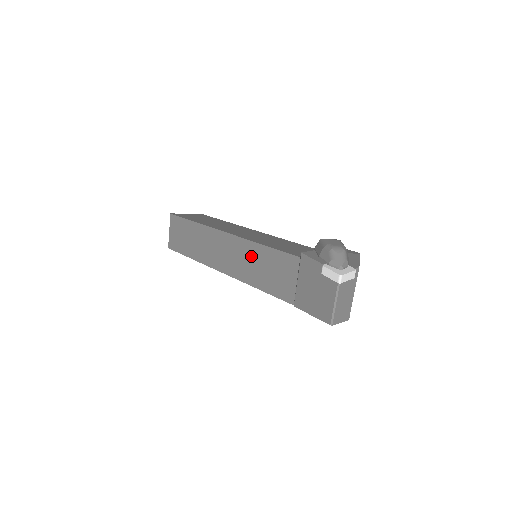
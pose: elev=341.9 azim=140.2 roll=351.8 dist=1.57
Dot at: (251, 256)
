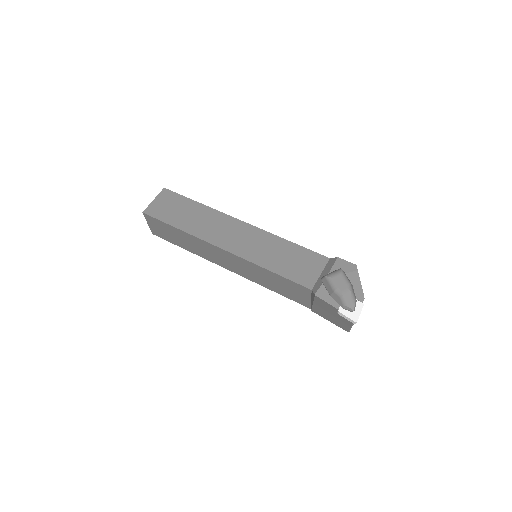
Dot at: (259, 273)
